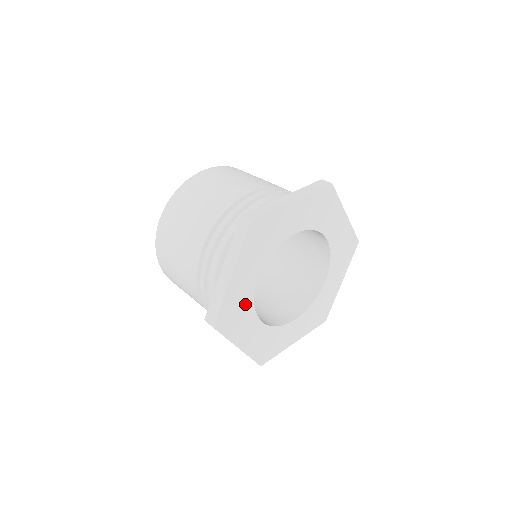
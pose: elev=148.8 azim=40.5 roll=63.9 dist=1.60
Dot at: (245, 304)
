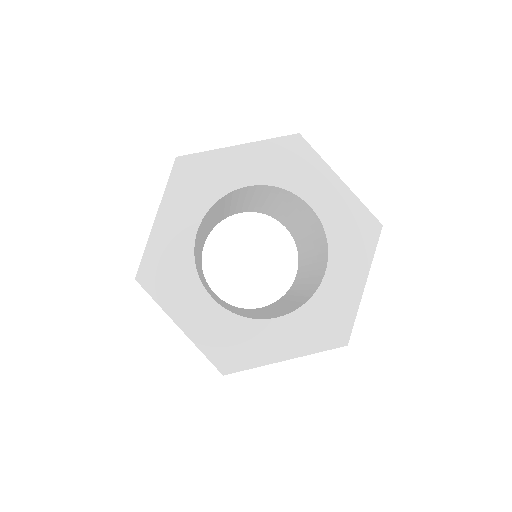
Dot at: (181, 262)
